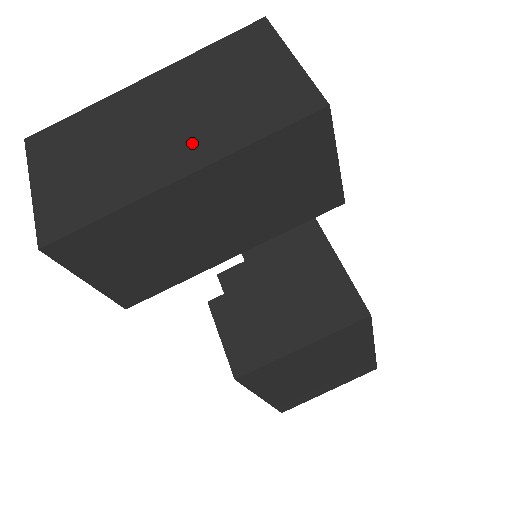
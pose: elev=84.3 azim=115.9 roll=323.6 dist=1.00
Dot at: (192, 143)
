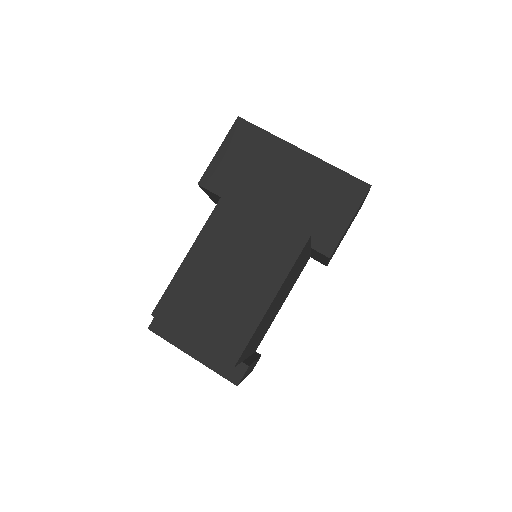
Dot at: occluded
